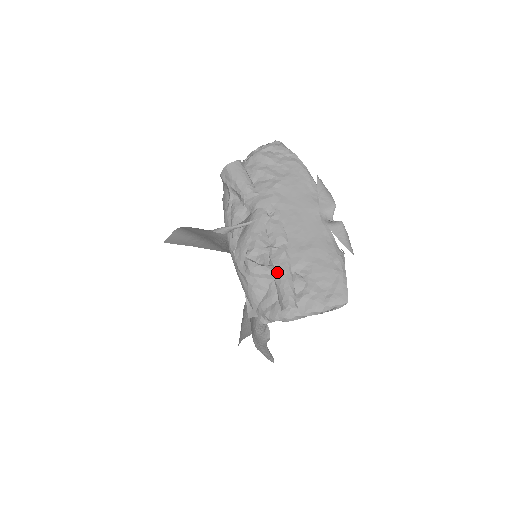
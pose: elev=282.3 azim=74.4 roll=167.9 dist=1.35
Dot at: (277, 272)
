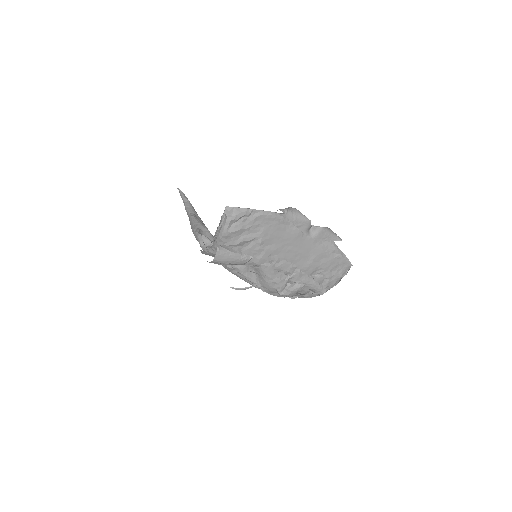
Dot at: (304, 285)
